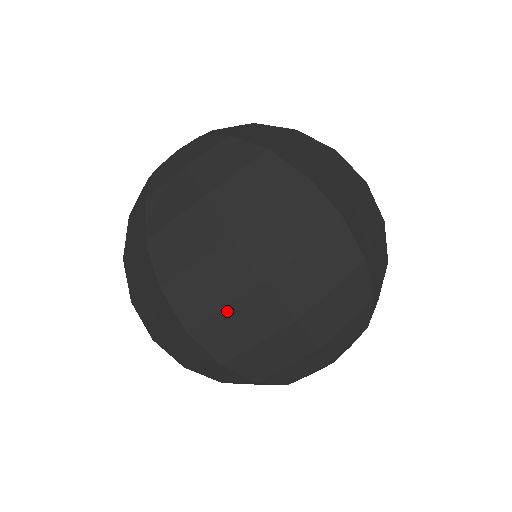
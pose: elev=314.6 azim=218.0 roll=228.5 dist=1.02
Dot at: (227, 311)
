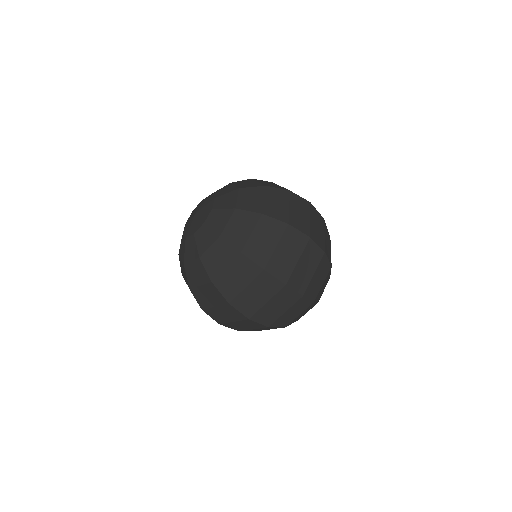
Dot at: (268, 304)
